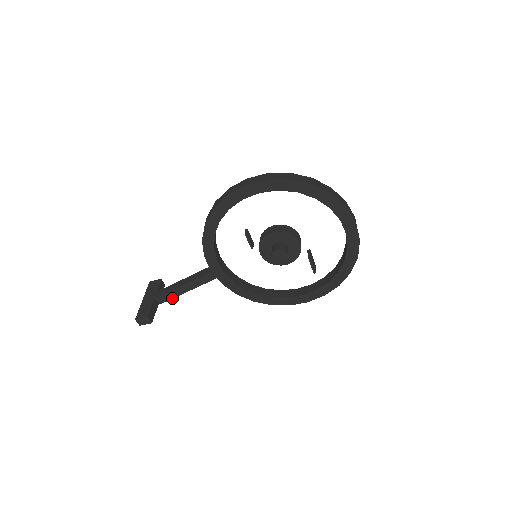
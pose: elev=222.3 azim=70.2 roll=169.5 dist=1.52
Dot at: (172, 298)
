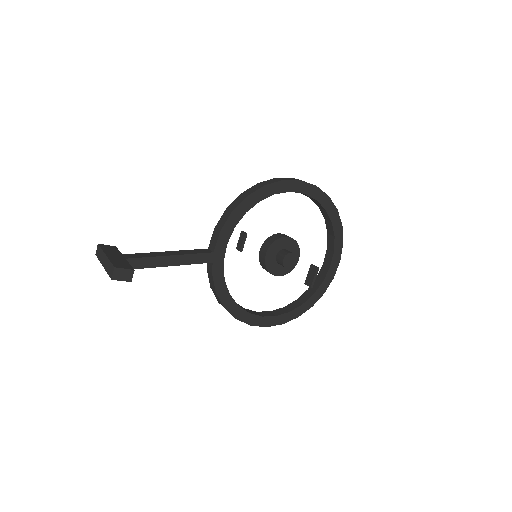
Dot at: (147, 267)
